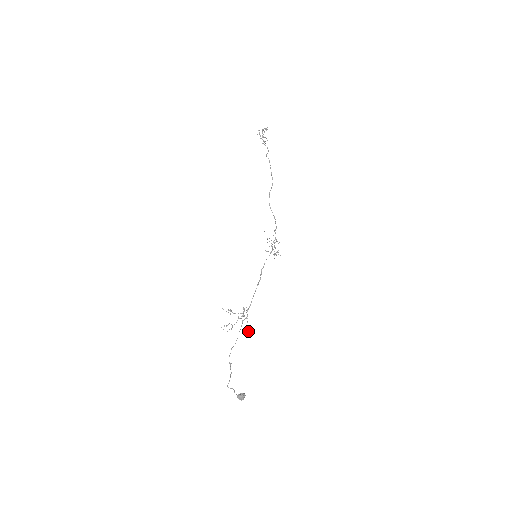
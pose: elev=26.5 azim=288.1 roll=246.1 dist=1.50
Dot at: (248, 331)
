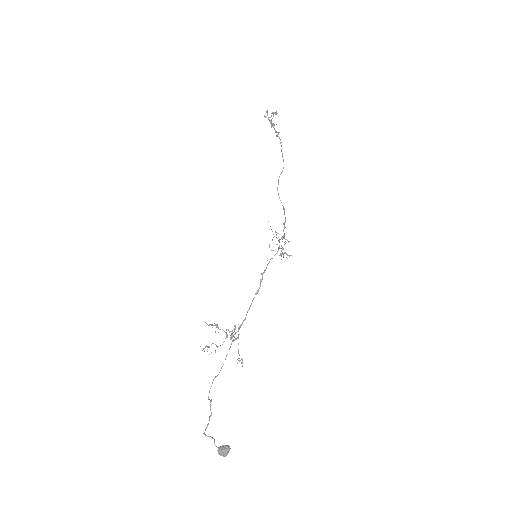
Dot at: occluded
